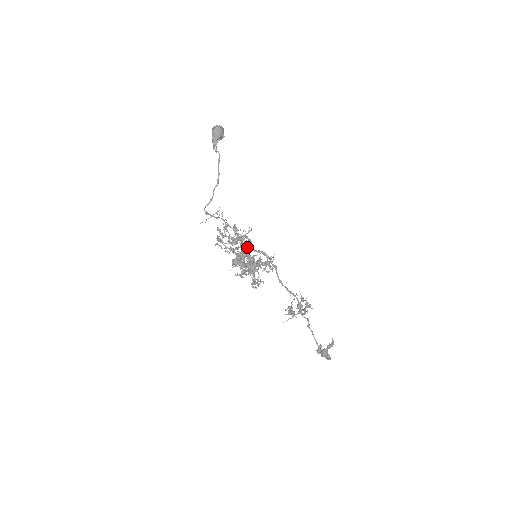
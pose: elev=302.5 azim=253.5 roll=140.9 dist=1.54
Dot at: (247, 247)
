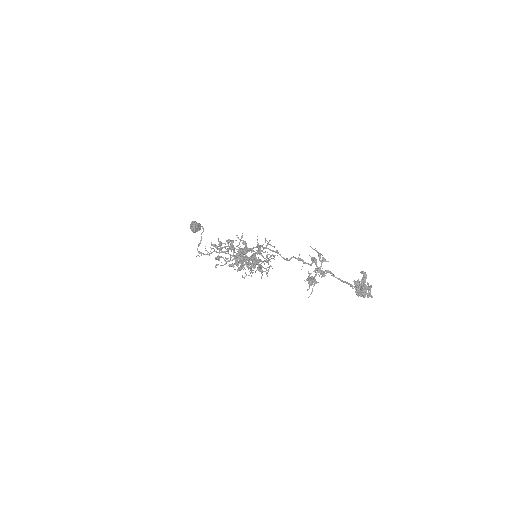
Dot at: (244, 241)
